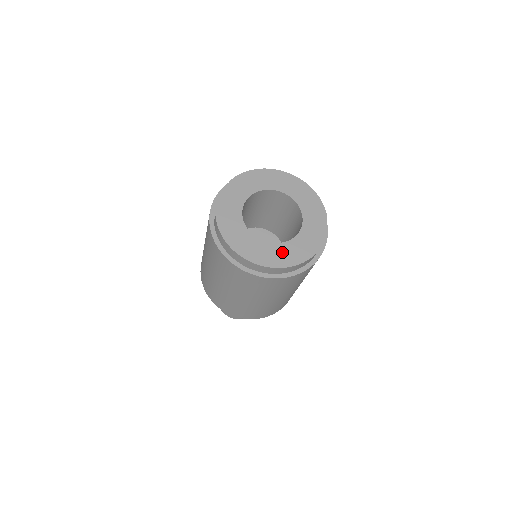
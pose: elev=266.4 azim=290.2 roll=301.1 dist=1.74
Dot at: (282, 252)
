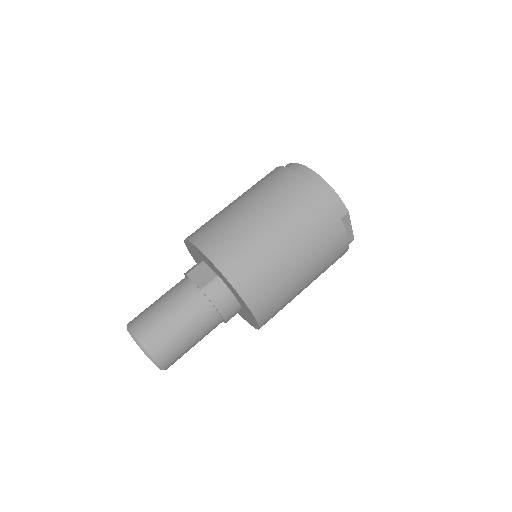
Dot at: occluded
